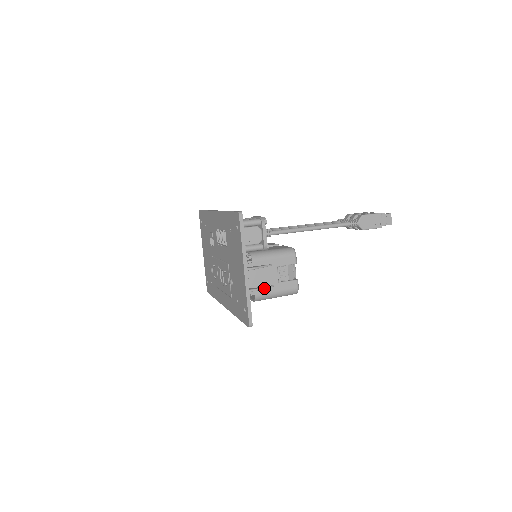
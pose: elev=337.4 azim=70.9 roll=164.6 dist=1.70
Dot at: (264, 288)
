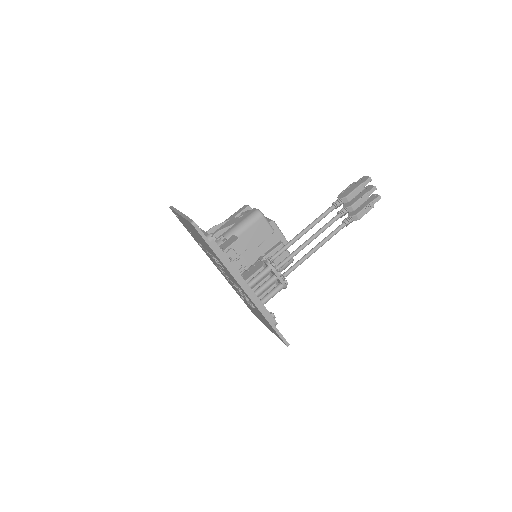
Dot at: occluded
